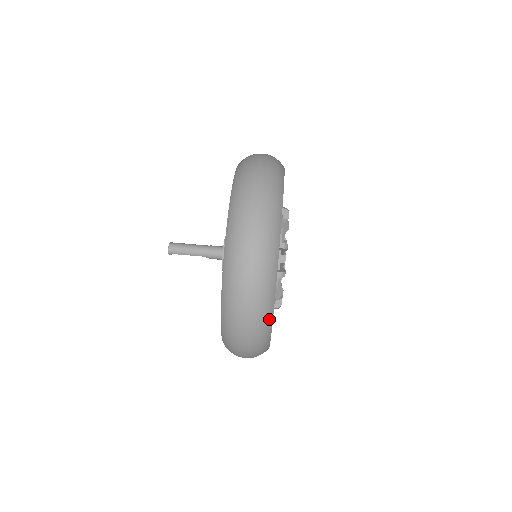
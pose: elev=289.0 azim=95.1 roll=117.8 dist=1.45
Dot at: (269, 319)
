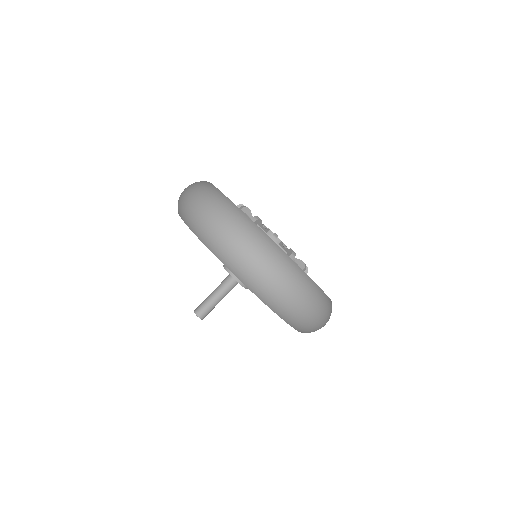
Dot at: occluded
